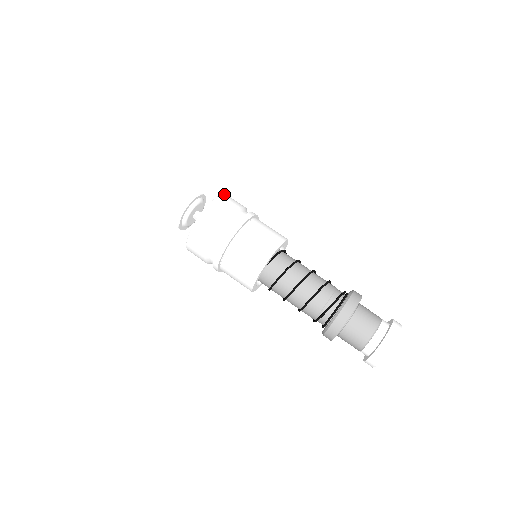
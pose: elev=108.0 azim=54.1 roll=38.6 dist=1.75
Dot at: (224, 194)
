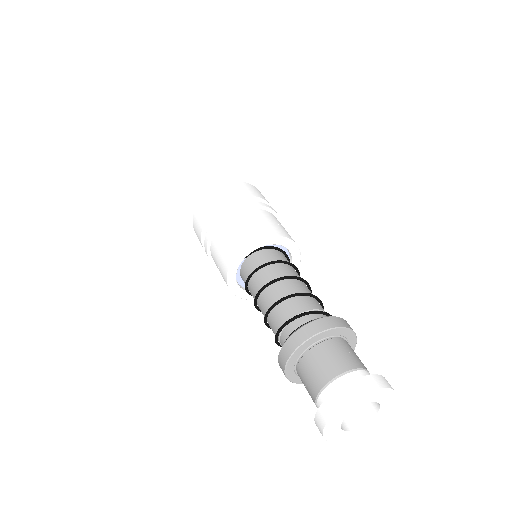
Dot at: occluded
